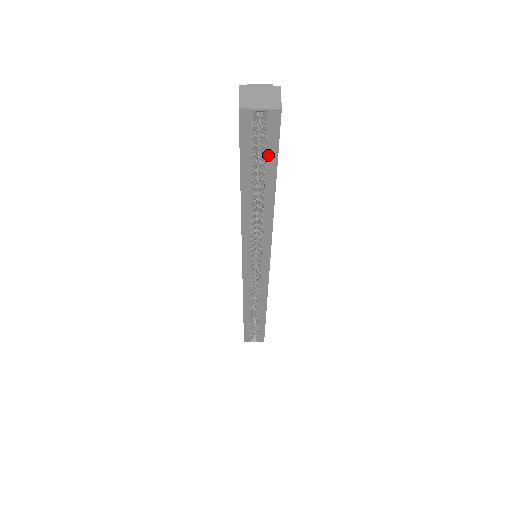
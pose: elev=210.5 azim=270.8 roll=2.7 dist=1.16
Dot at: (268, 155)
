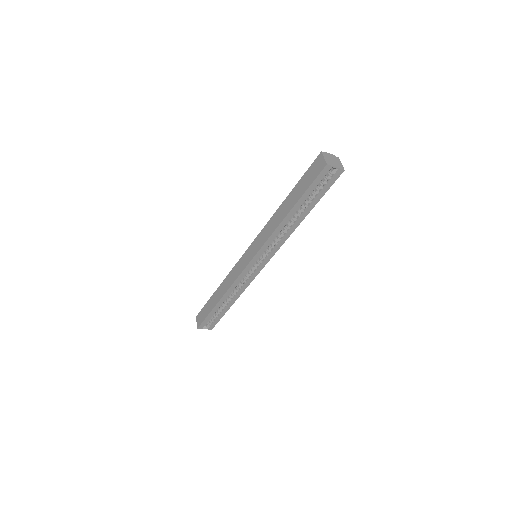
Dot at: (321, 192)
